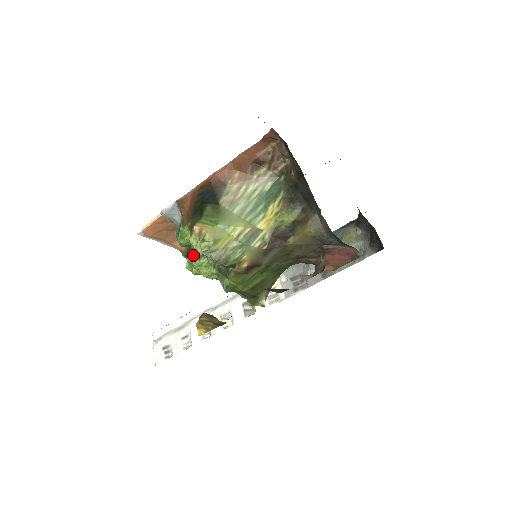
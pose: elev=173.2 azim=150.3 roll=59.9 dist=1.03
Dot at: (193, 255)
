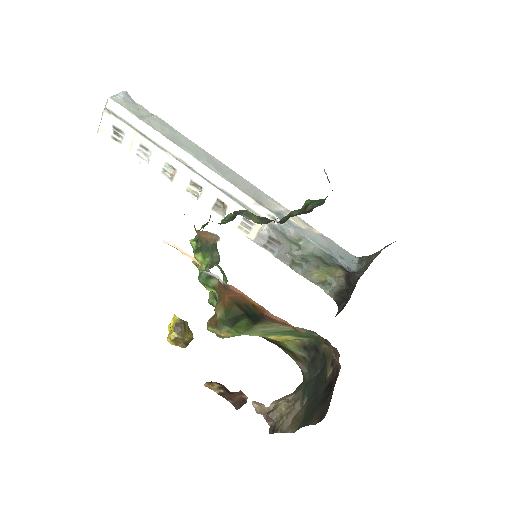
Dot at: occluded
